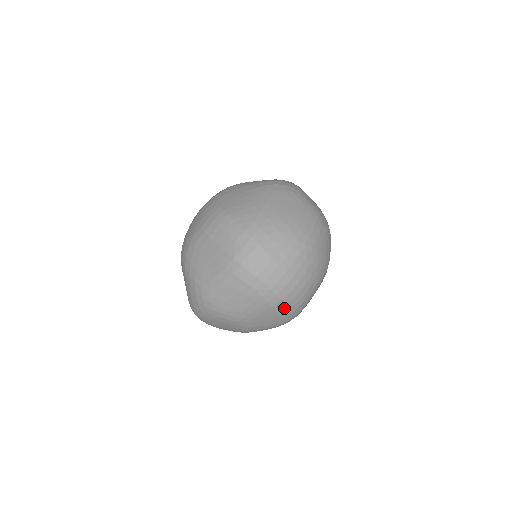
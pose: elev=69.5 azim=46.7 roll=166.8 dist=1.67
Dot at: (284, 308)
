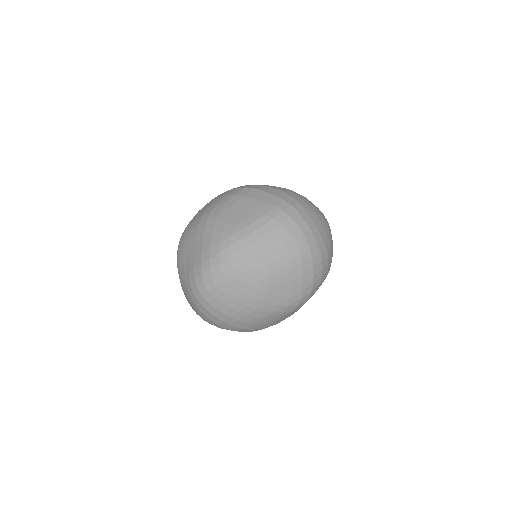
Dot at: (309, 272)
